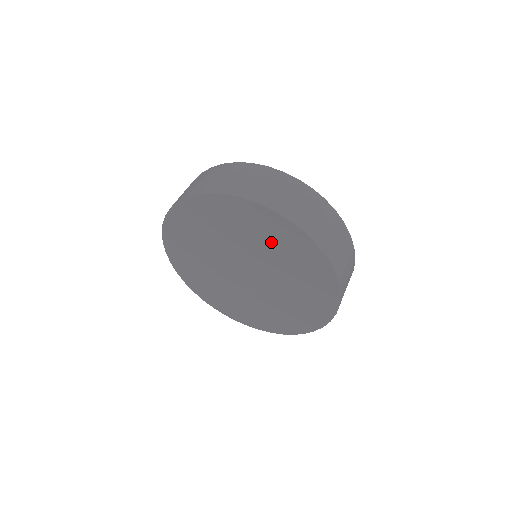
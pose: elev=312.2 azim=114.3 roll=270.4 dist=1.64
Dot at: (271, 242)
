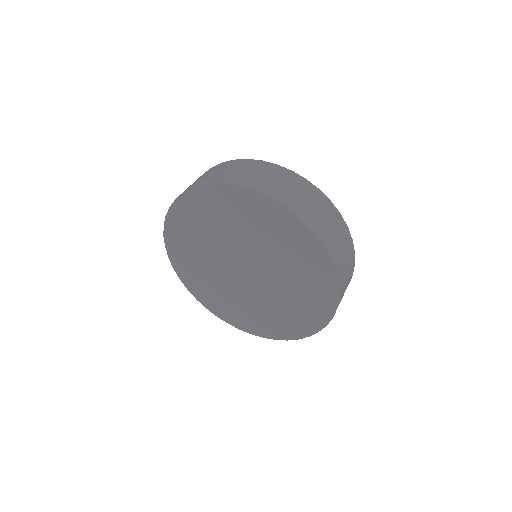
Dot at: (238, 220)
